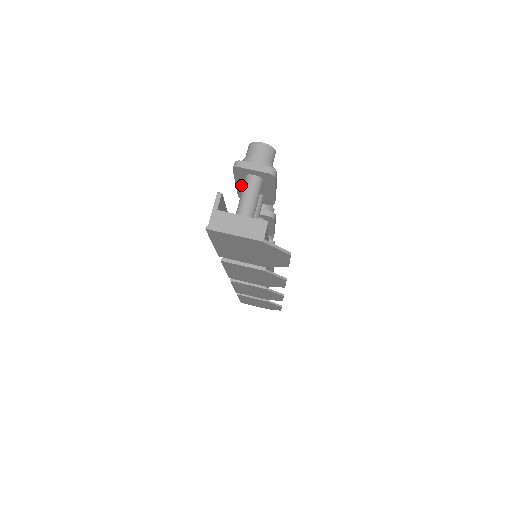
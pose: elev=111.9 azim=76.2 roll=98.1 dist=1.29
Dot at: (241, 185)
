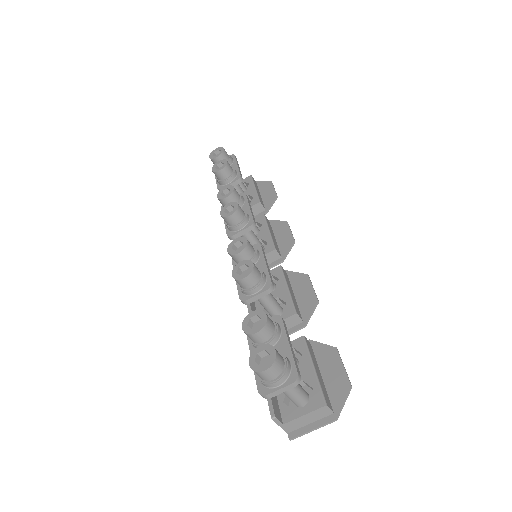
Dot at: occluded
